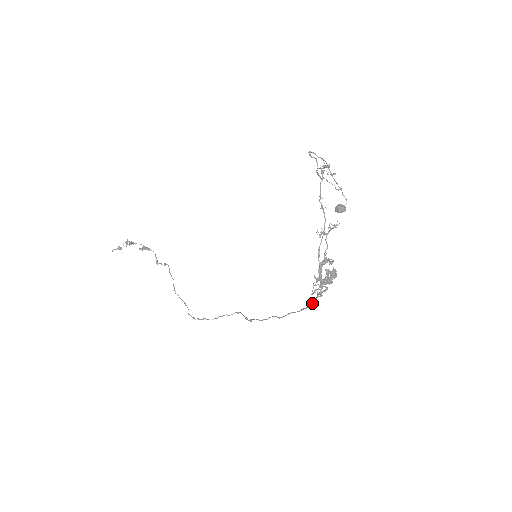
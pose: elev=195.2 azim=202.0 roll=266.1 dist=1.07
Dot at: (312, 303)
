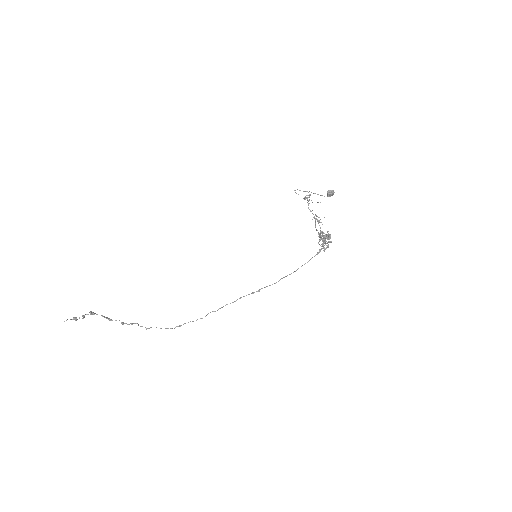
Dot at: (320, 251)
